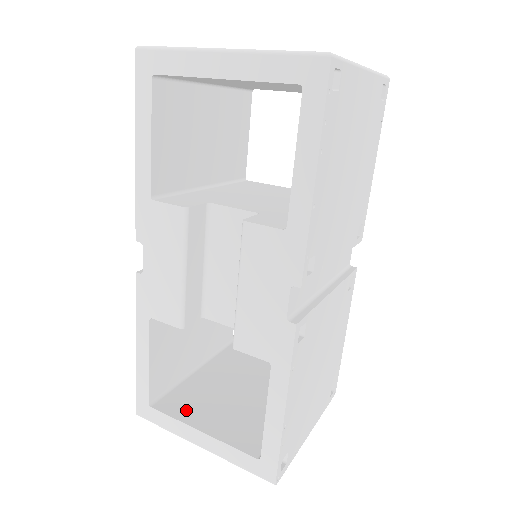
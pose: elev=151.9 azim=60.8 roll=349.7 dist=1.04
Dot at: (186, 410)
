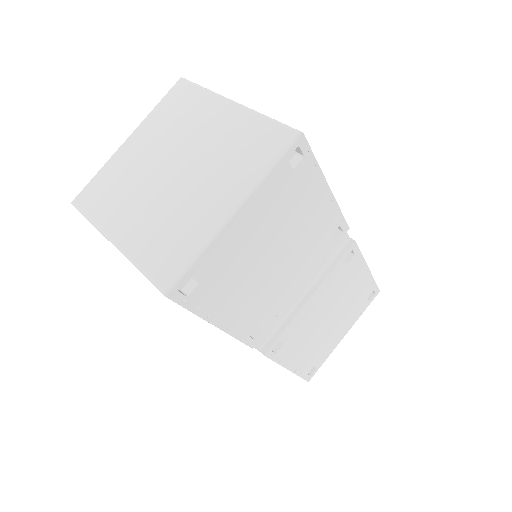
Dot at: occluded
